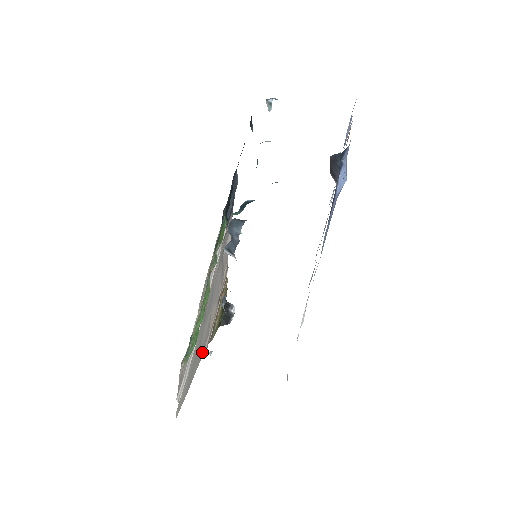
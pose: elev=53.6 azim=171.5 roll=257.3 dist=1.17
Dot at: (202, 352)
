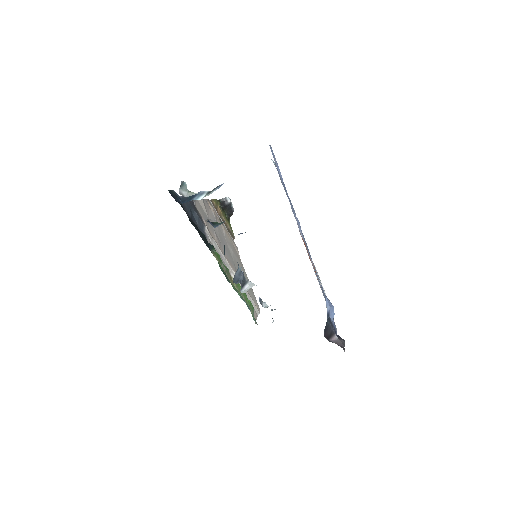
Dot at: (238, 257)
